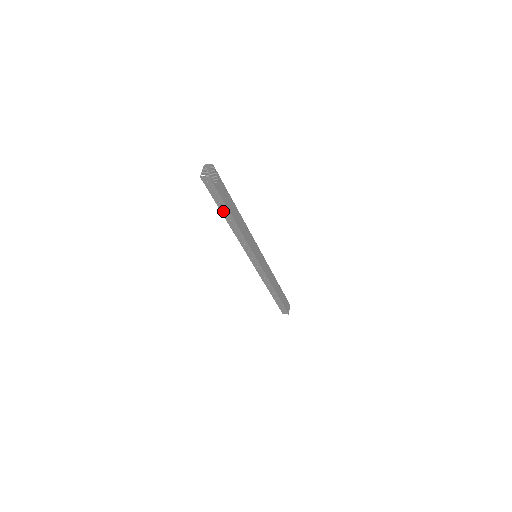
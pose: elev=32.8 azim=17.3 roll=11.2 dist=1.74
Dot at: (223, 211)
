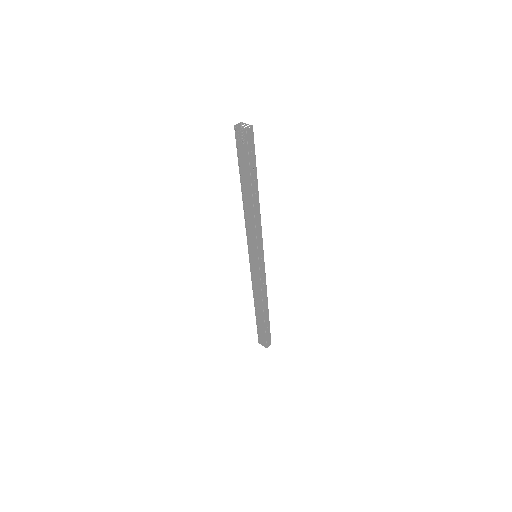
Dot at: (253, 180)
